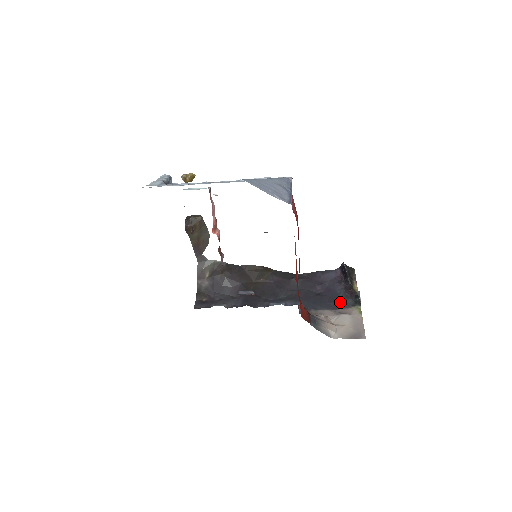
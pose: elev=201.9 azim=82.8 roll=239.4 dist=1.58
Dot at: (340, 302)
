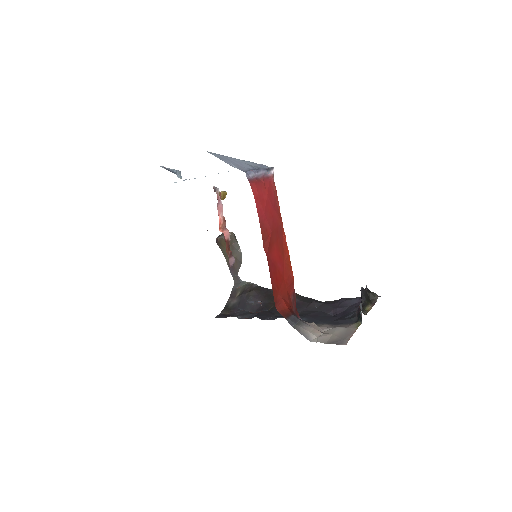
Dot at: (345, 320)
